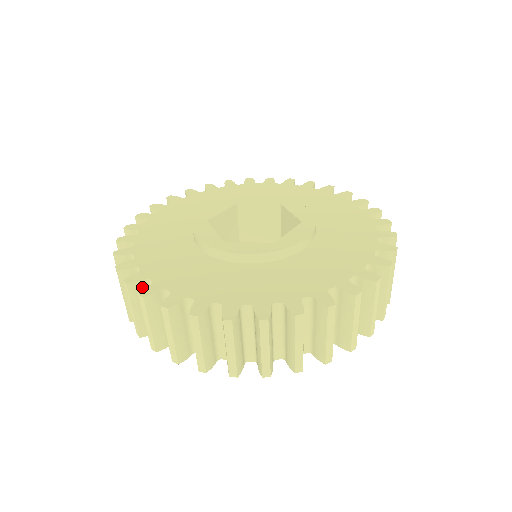
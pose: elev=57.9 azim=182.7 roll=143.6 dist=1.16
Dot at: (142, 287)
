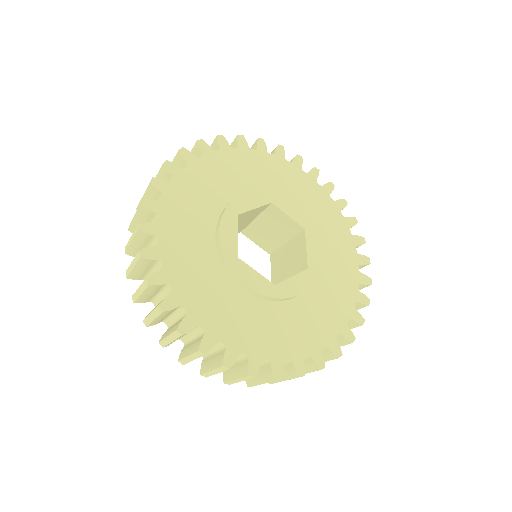
Dot at: (152, 262)
